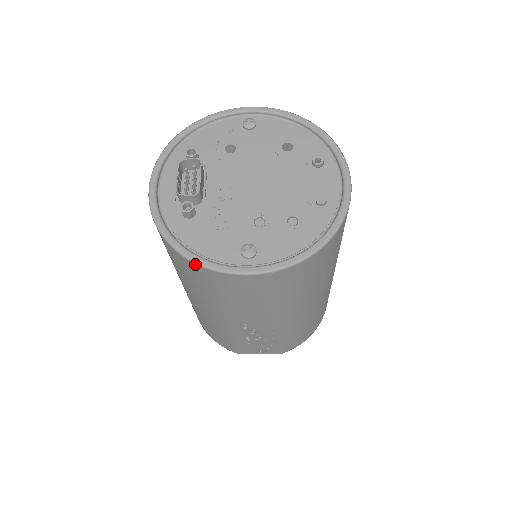
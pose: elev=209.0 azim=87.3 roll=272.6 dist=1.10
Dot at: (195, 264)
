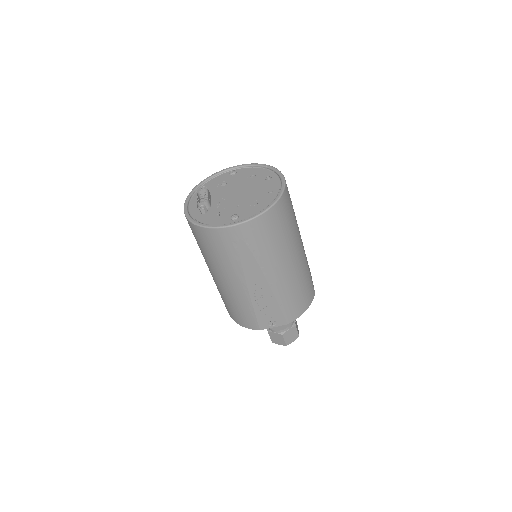
Dot at: (208, 229)
